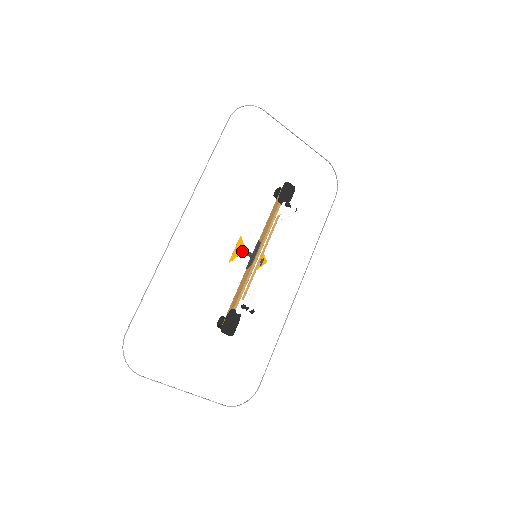
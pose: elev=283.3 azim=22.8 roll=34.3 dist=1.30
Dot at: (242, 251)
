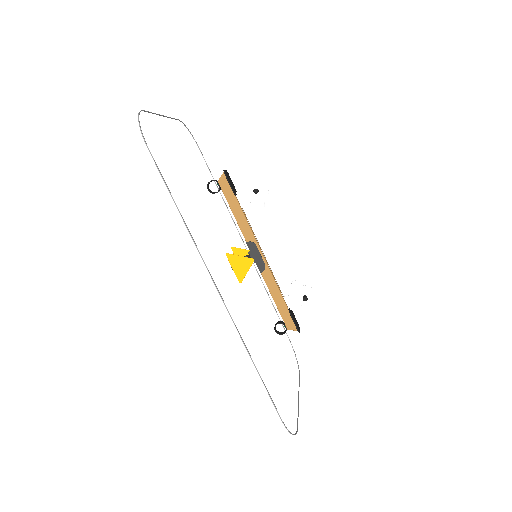
Dot at: (252, 263)
